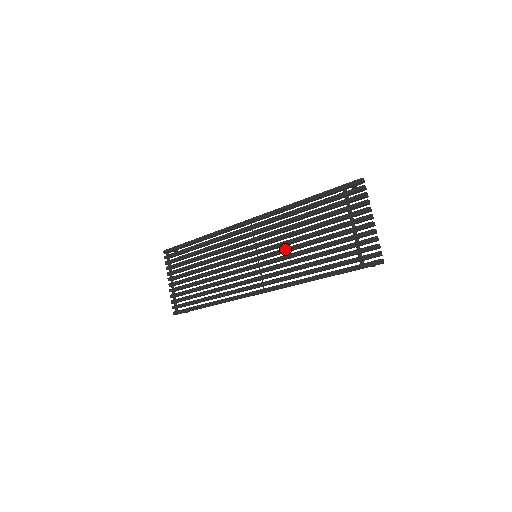
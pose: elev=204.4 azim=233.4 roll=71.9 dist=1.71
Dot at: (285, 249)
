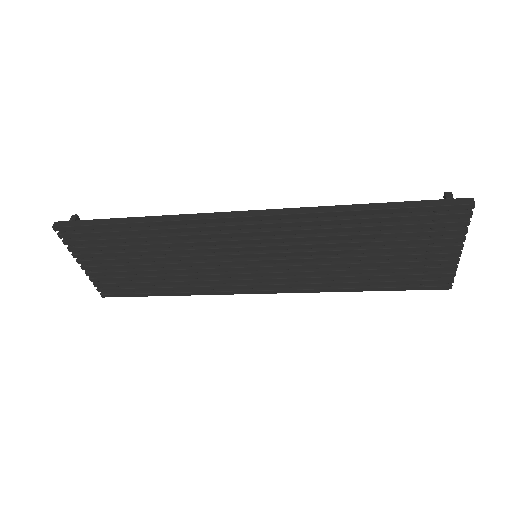
Dot at: (312, 260)
